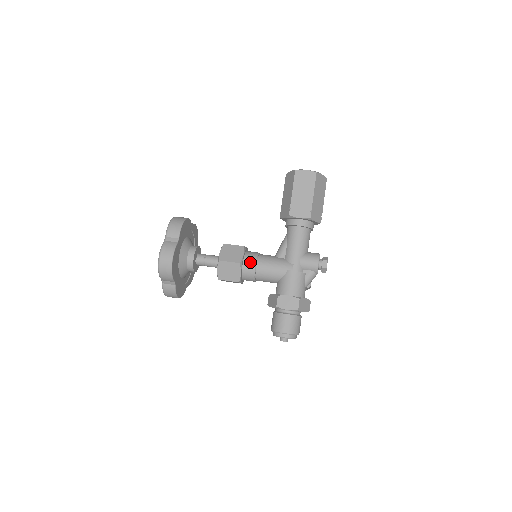
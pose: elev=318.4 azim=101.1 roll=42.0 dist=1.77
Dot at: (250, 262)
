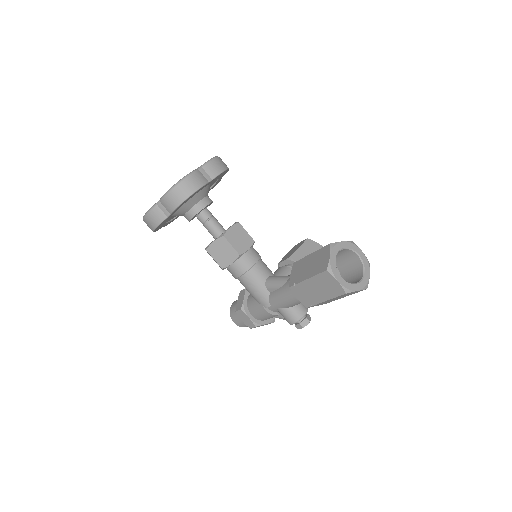
Dot at: (235, 271)
